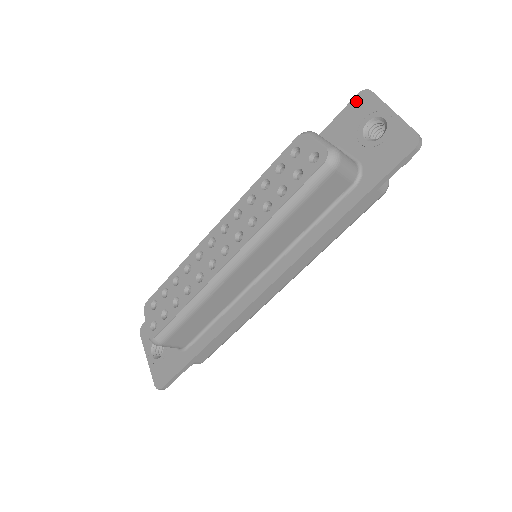
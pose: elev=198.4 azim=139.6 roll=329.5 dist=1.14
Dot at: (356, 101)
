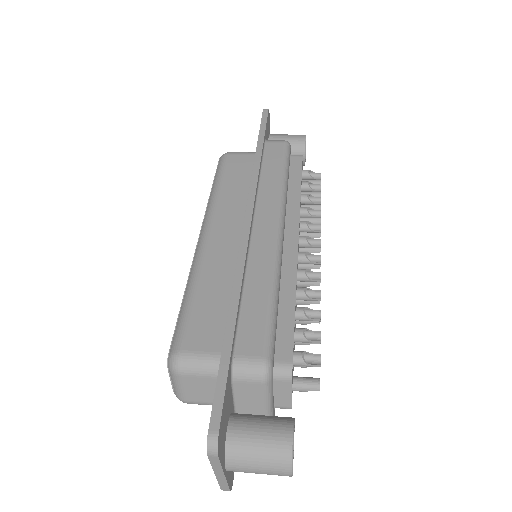
Dot at: (210, 426)
